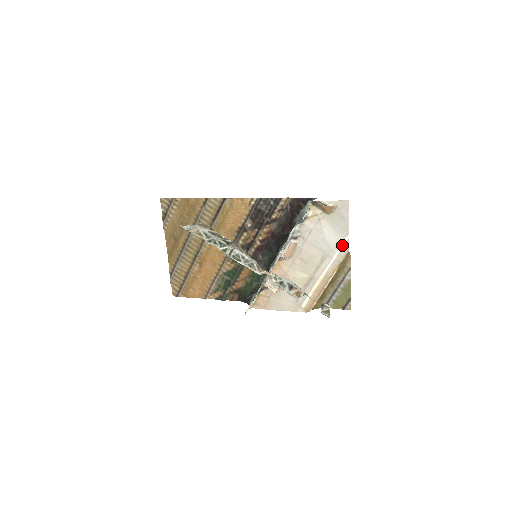
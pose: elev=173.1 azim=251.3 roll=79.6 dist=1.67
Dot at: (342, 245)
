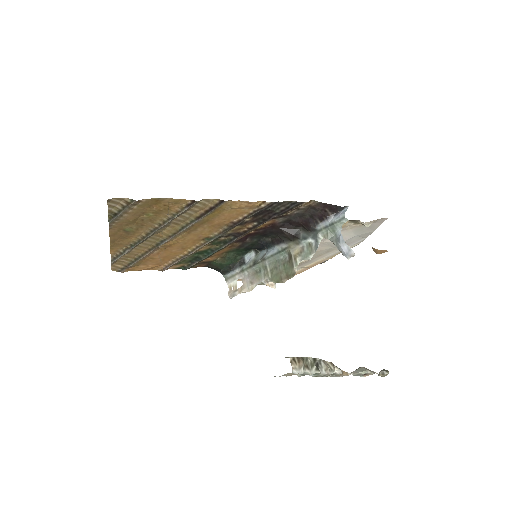
Dot at: (356, 243)
